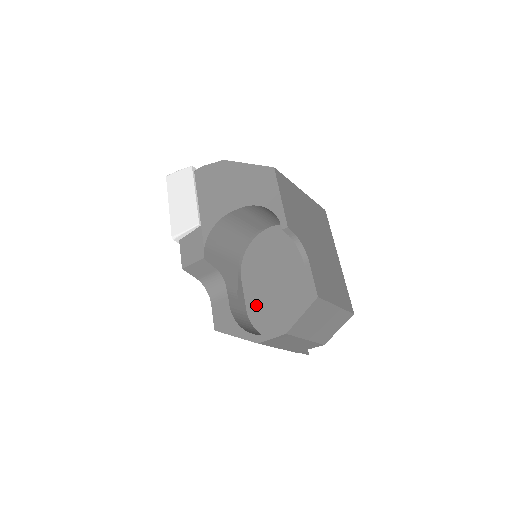
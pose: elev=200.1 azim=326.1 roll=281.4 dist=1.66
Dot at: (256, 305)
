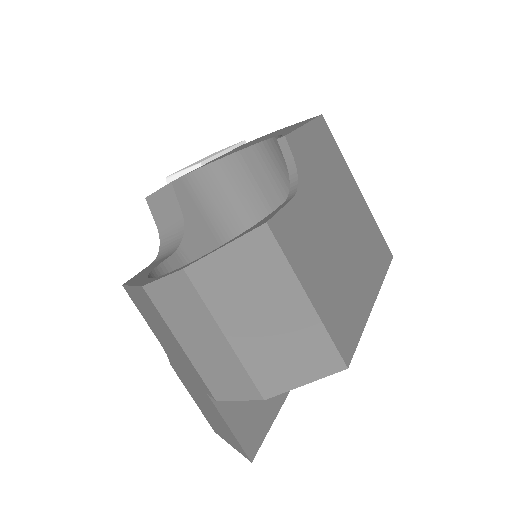
Dot at: occluded
